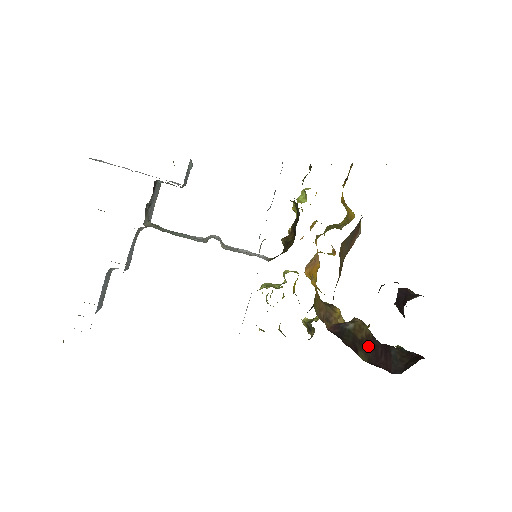
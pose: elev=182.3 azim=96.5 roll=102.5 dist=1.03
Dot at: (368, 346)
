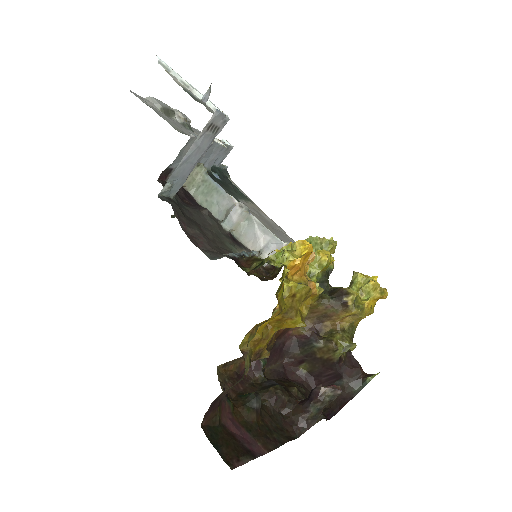
Dot at: (321, 364)
